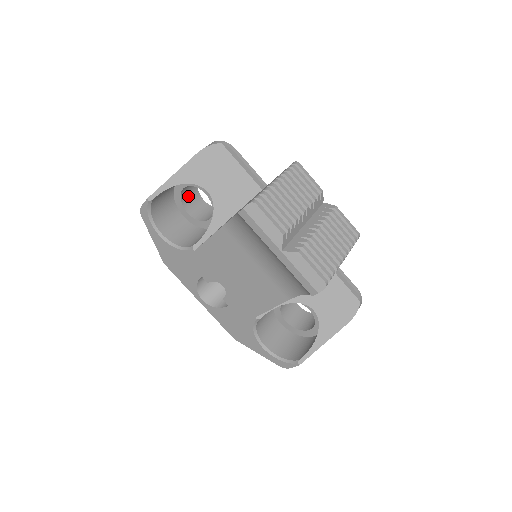
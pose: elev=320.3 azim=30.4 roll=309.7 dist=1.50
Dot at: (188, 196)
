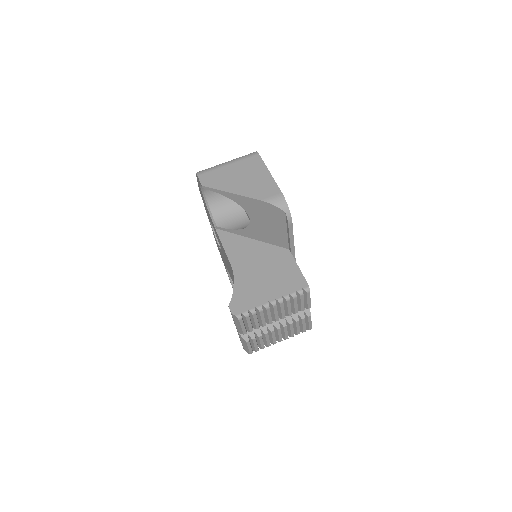
Dot at: occluded
